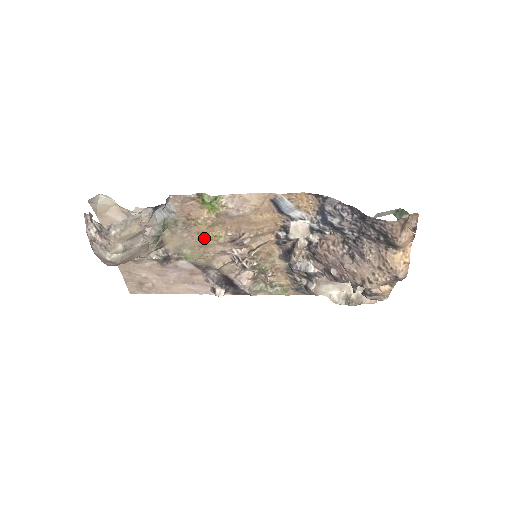
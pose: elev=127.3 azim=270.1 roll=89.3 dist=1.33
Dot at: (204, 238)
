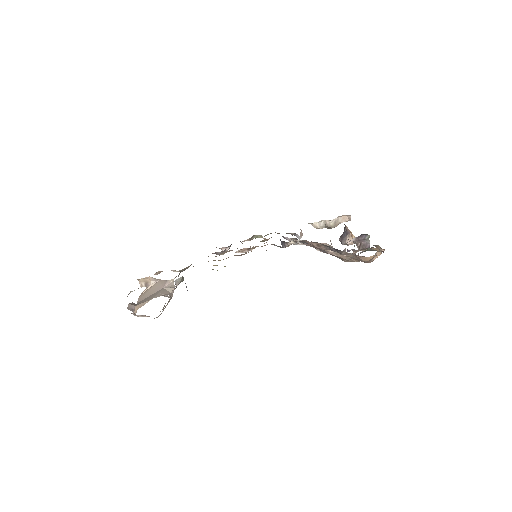
Dot at: occluded
